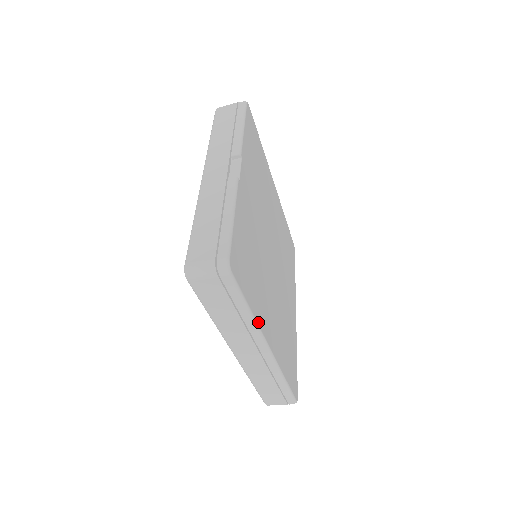
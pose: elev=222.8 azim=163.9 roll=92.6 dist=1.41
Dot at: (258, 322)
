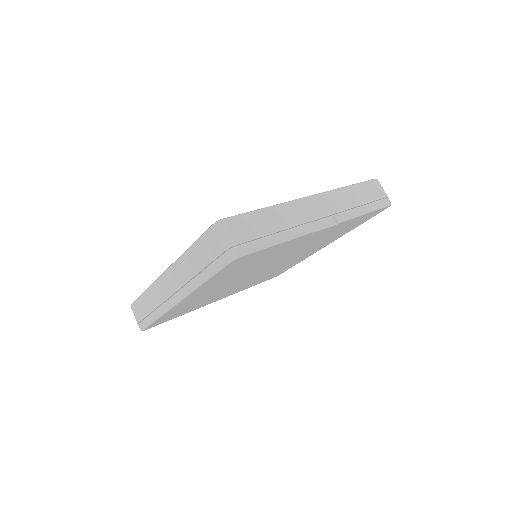
Dot at: (198, 289)
